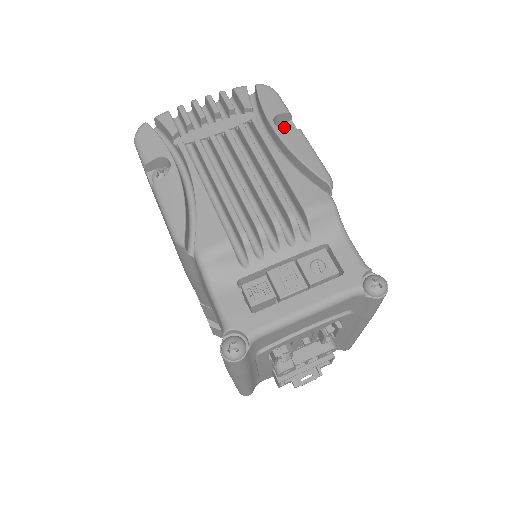
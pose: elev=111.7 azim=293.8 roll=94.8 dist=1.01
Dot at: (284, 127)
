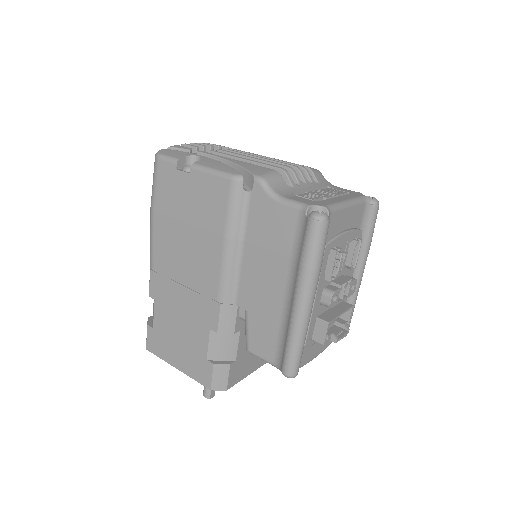
Dot at: occluded
